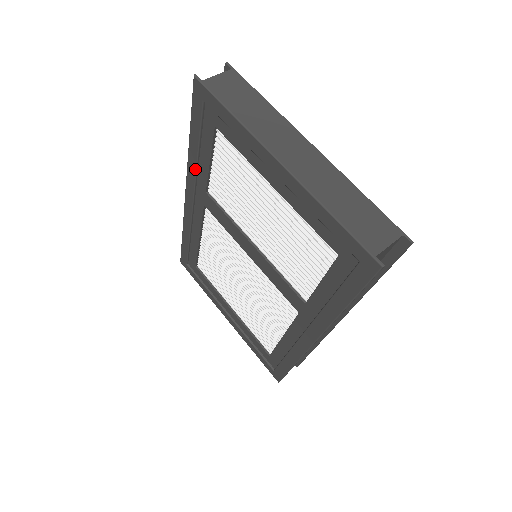
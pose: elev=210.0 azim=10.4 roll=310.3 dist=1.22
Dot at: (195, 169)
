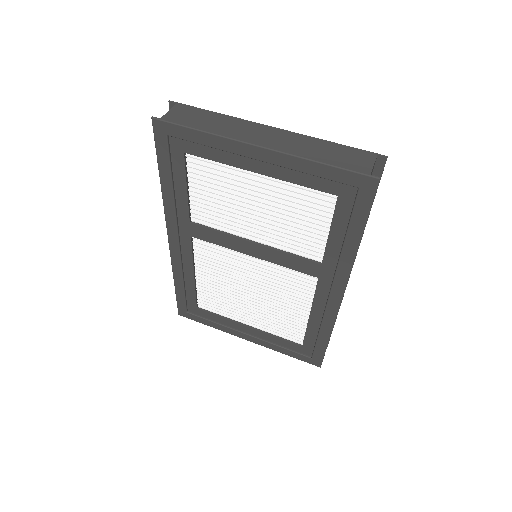
Dot at: (173, 205)
